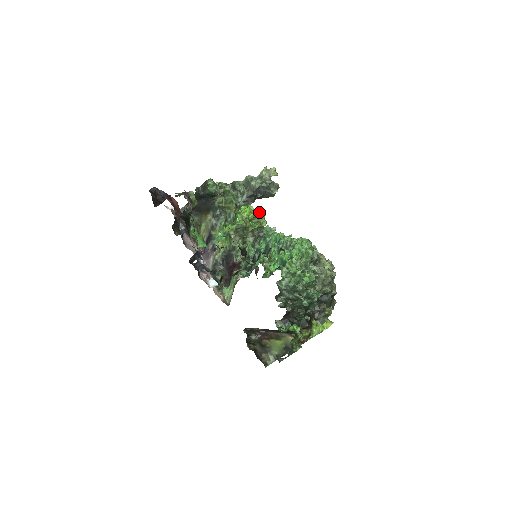
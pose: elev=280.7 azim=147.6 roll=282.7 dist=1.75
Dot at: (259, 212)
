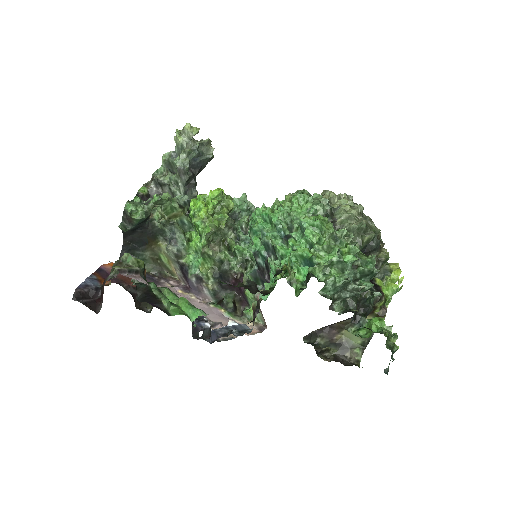
Dot at: (215, 196)
